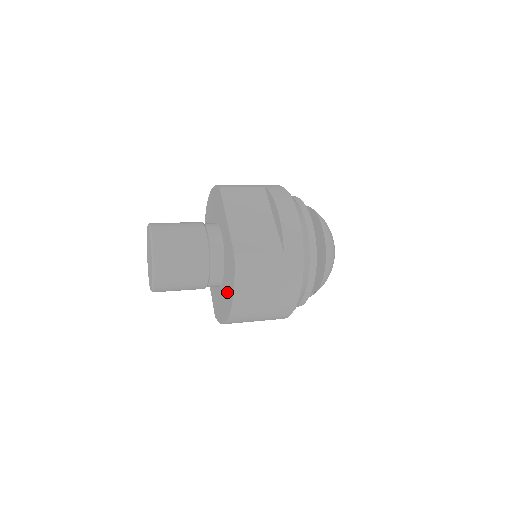
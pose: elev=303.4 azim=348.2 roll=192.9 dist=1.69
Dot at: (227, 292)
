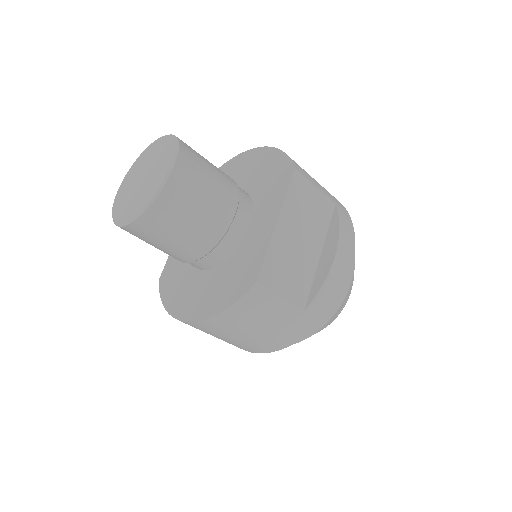
Dot at: (205, 295)
